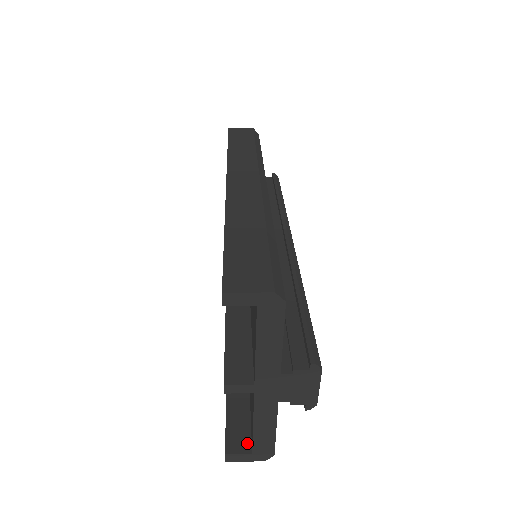
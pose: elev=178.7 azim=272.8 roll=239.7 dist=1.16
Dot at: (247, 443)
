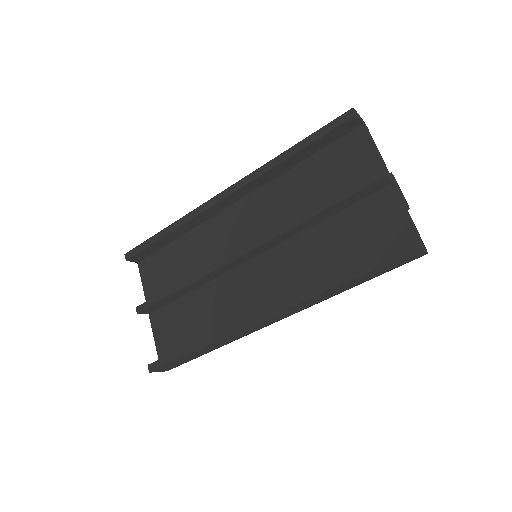
Dot at: occluded
